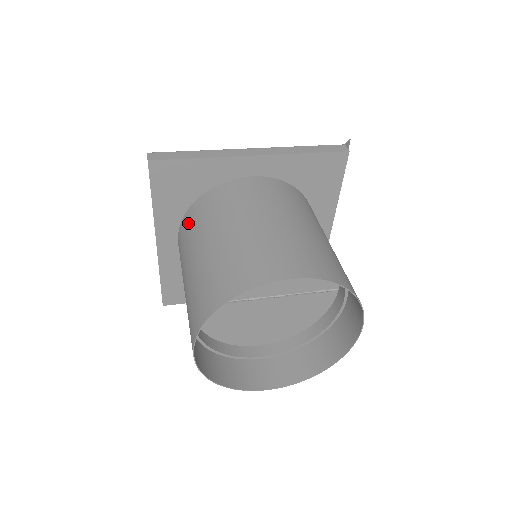
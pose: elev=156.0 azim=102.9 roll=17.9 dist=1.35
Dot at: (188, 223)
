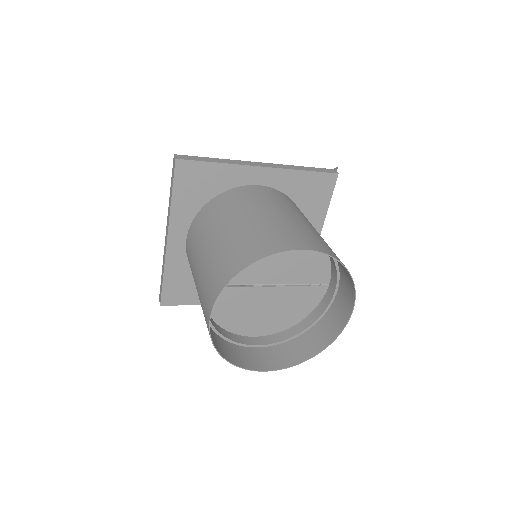
Dot at: (202, 219)
